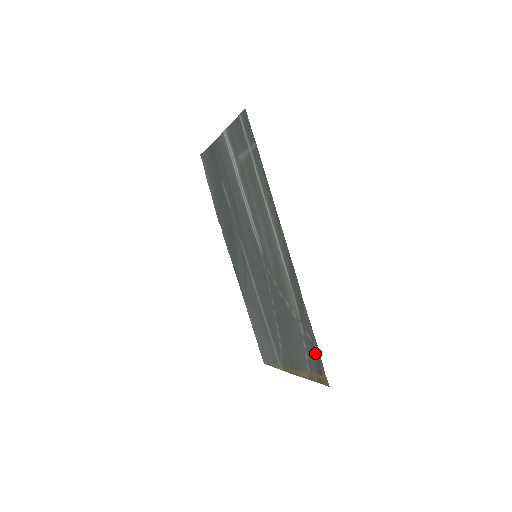
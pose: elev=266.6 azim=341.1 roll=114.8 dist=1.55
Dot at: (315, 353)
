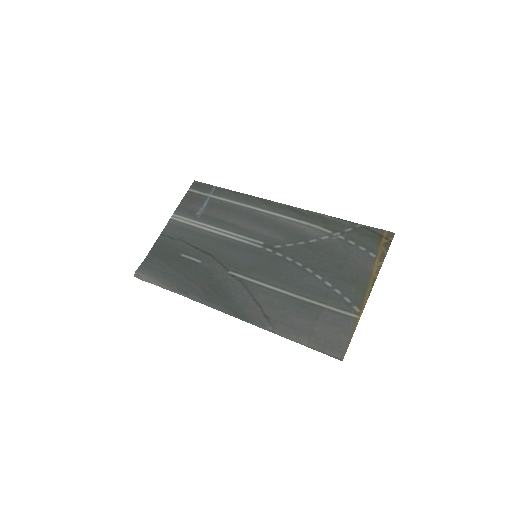
Dot at: (363, 231)
